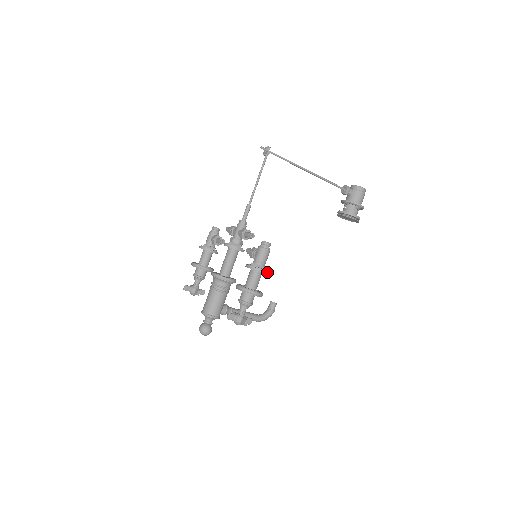
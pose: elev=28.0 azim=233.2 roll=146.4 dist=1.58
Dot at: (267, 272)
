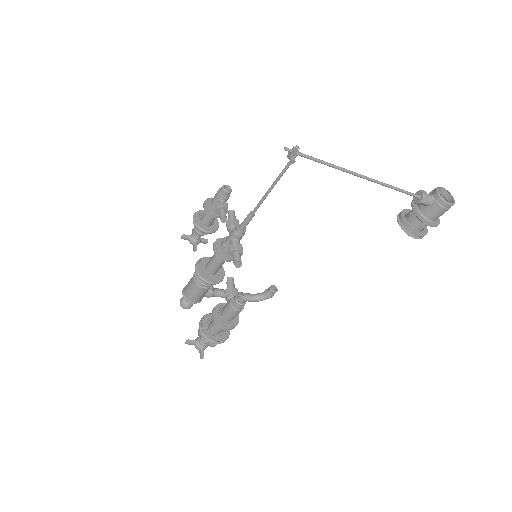
Dot at: (234, 327)
